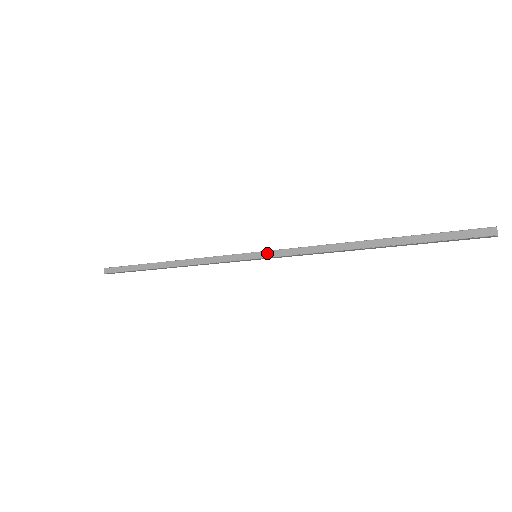
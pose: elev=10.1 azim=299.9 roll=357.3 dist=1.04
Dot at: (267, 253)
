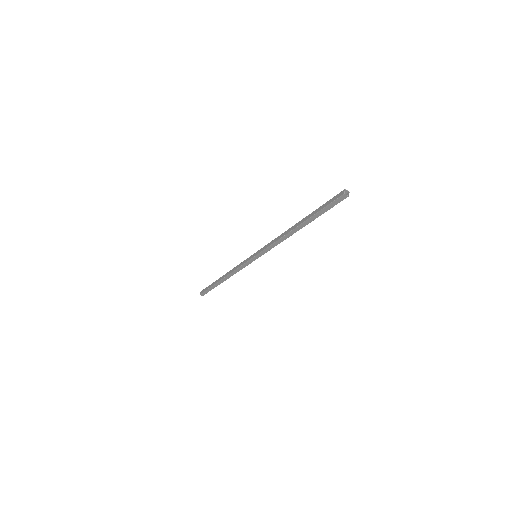
Dot at: (259, 251)
